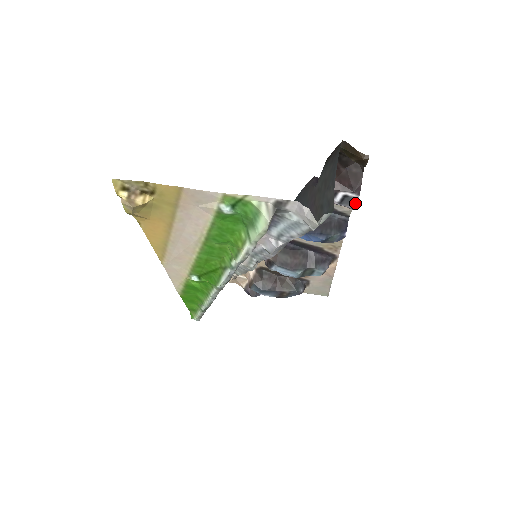
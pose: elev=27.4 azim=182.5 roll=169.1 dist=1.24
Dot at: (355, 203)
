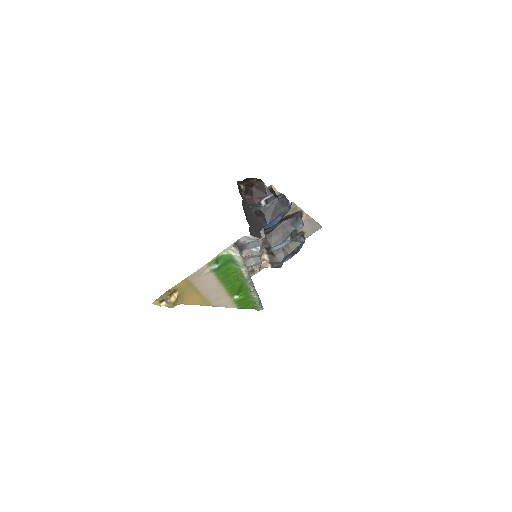
Dot at: (274, 198)
